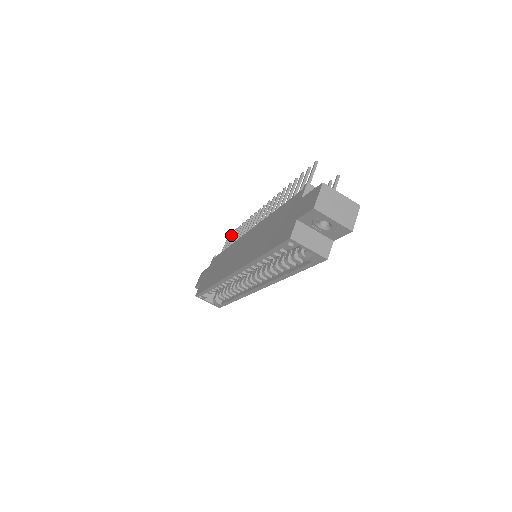
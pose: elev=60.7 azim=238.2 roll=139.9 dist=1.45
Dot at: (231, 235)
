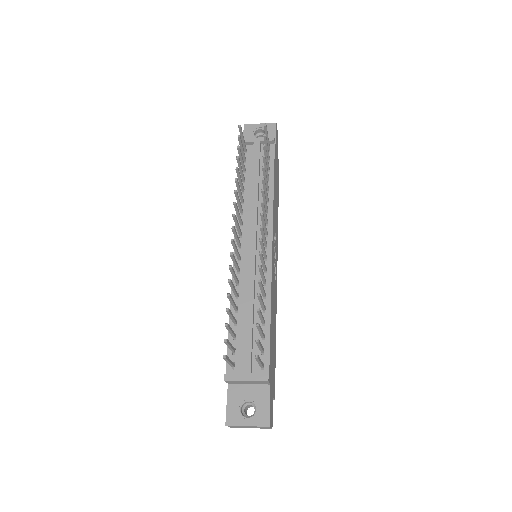
Dot at: occluded
